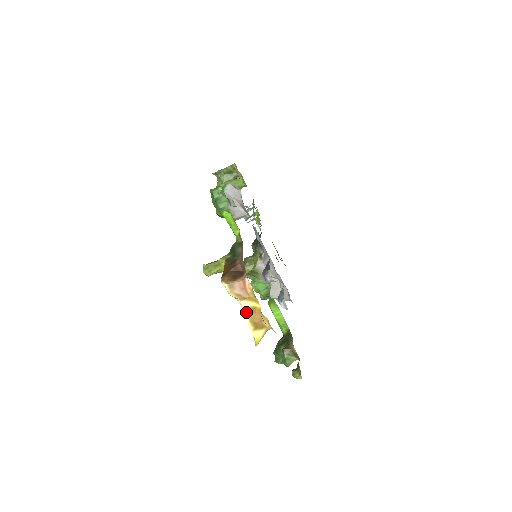
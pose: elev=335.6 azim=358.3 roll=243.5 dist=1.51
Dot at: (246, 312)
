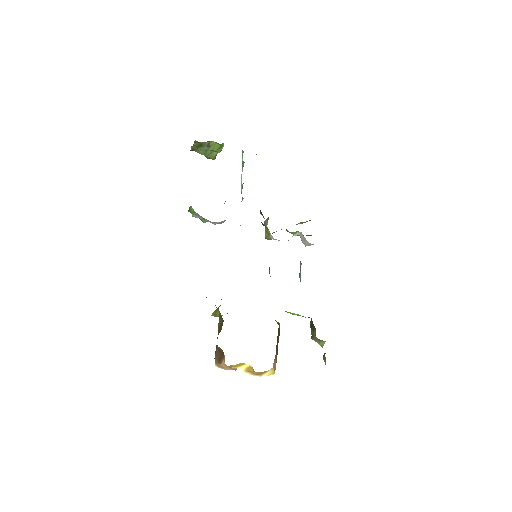
Dot at: (245, 372)
